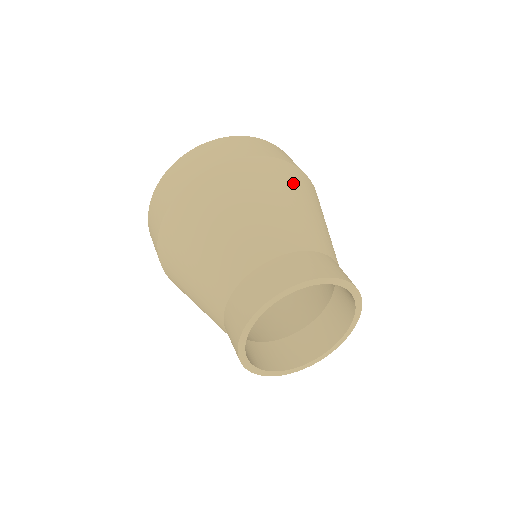
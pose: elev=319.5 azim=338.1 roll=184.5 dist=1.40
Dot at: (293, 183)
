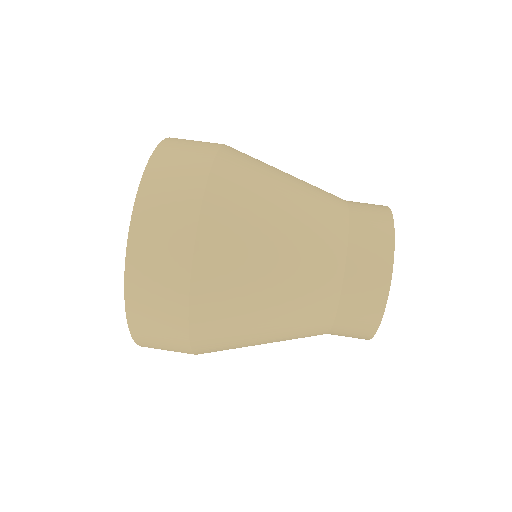
Dot at: (242, 227)
